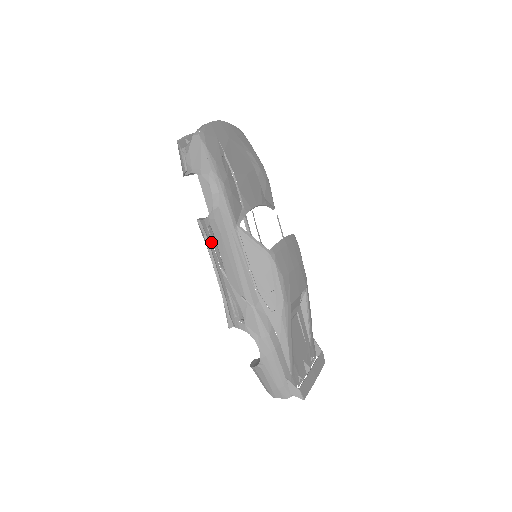
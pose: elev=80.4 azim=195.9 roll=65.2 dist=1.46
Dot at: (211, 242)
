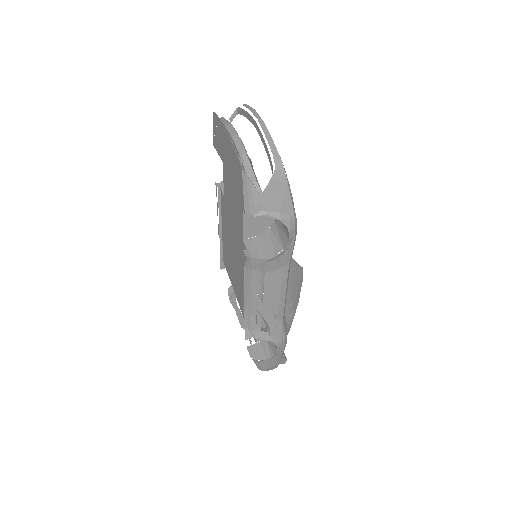
Dot at: (256, 275)
